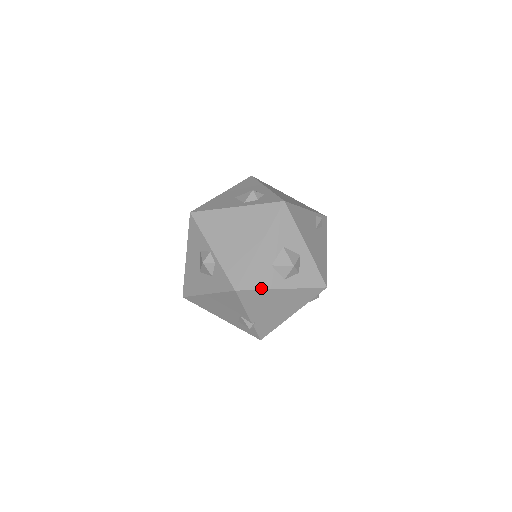
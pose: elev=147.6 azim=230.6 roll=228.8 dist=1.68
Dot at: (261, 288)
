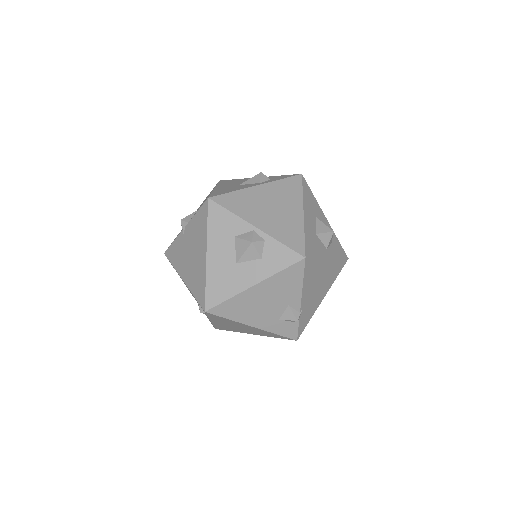
Dot at: (318, 256)
